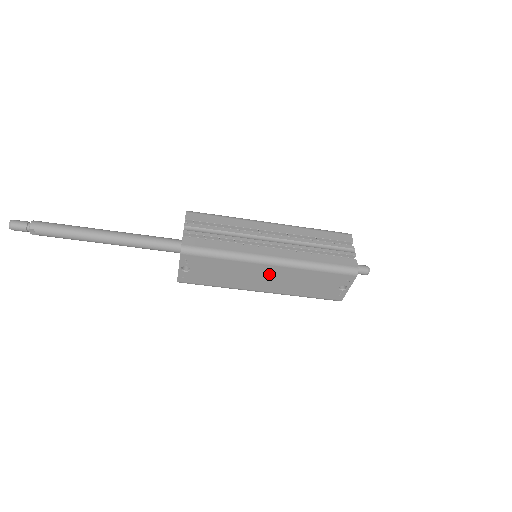
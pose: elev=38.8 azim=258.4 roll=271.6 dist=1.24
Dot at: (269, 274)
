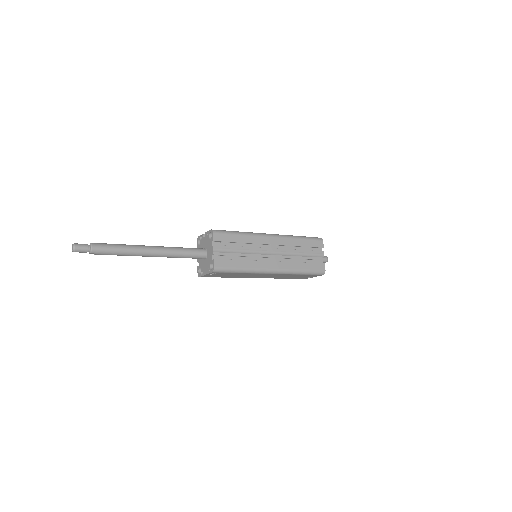
Dot at: (267, 275)
